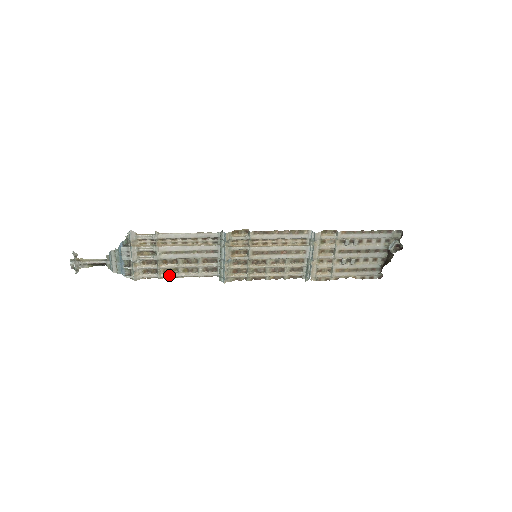
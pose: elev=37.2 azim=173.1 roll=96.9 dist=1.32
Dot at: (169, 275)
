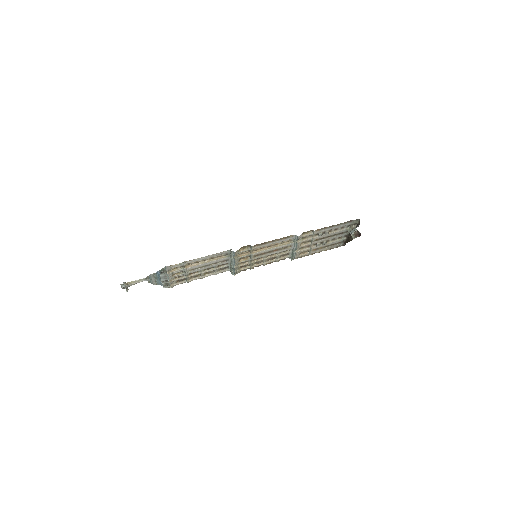
Dot at: (195, 279)
